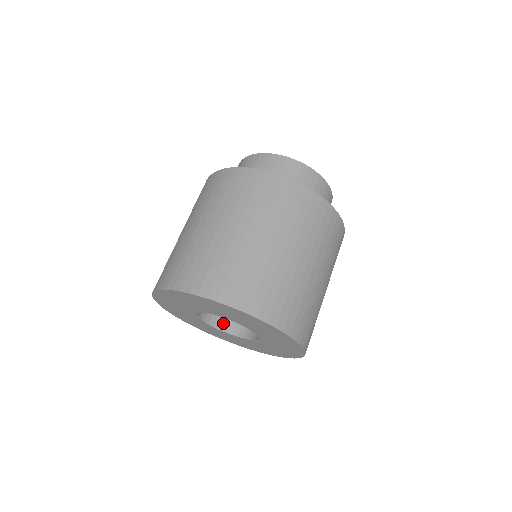
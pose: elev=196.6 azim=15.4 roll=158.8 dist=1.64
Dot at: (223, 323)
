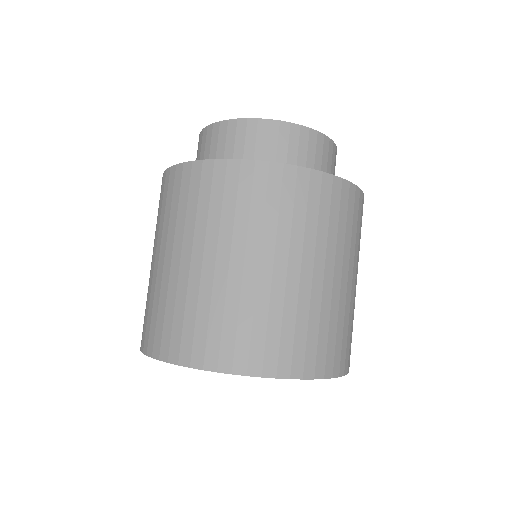
Dot at: occluded
